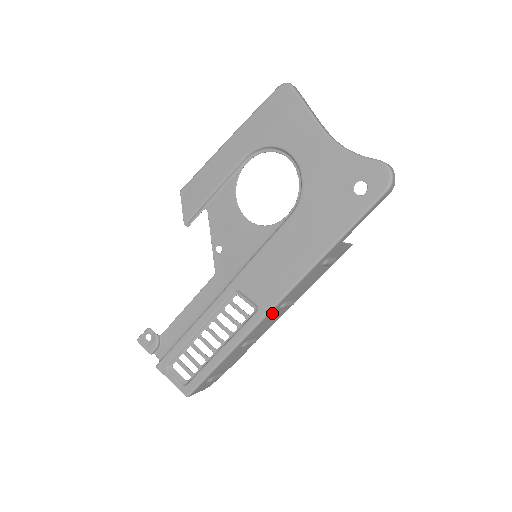
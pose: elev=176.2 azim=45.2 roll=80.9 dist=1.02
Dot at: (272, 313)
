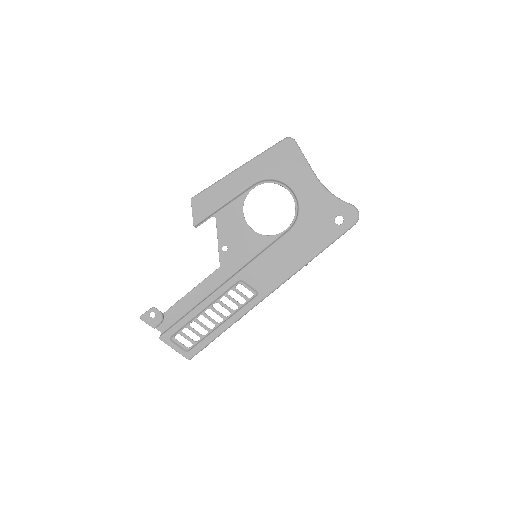
Dot at: occluded
